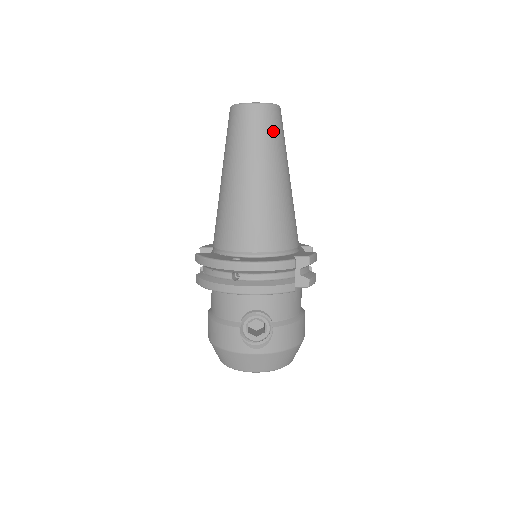
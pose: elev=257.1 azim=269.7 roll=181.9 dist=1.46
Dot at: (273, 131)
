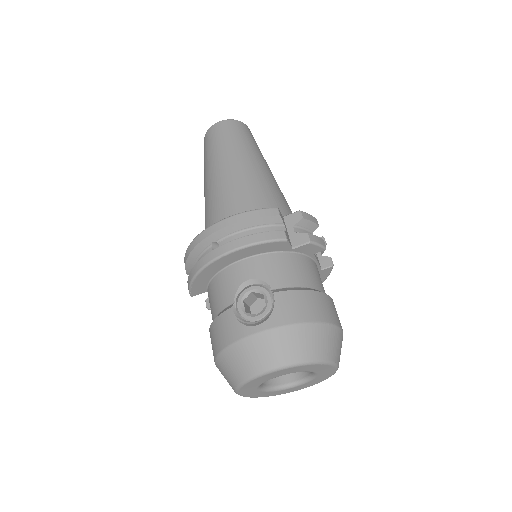
Dot at: (239, 134)
